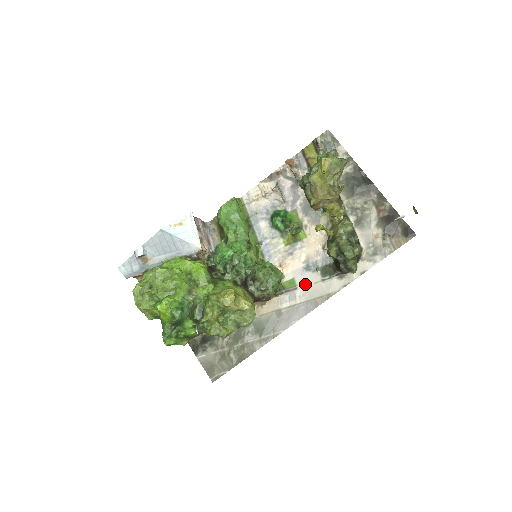
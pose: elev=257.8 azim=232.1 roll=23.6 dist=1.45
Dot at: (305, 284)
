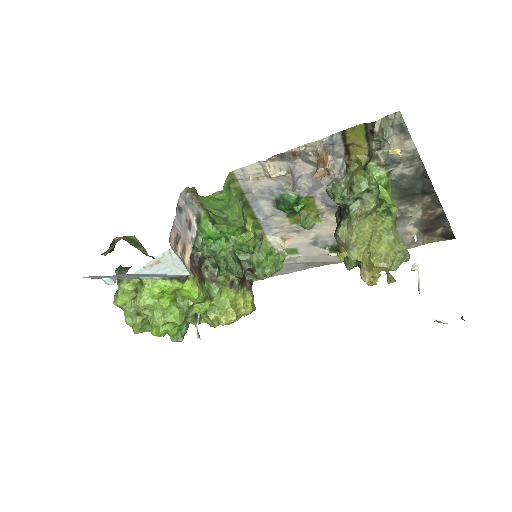
Dot at: (309, 254)
